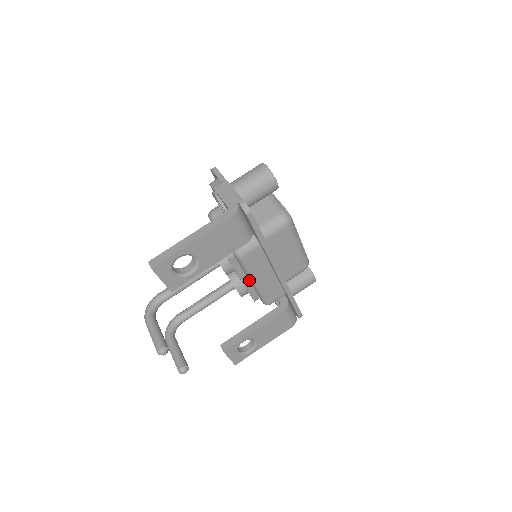
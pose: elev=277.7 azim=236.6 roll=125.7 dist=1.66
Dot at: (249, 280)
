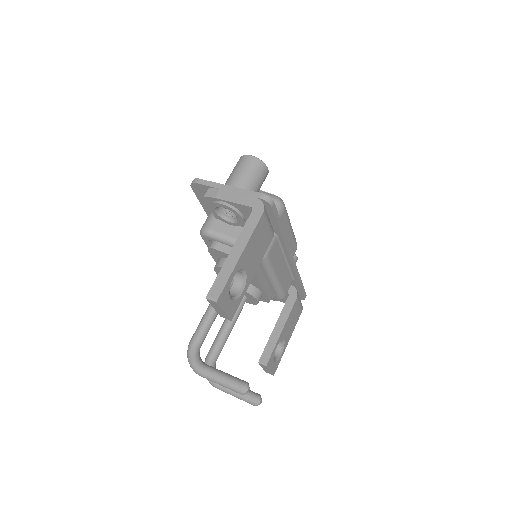
Dot at: (268, 280)
